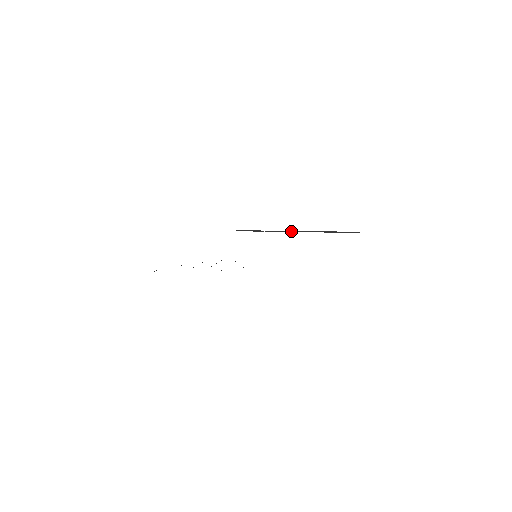
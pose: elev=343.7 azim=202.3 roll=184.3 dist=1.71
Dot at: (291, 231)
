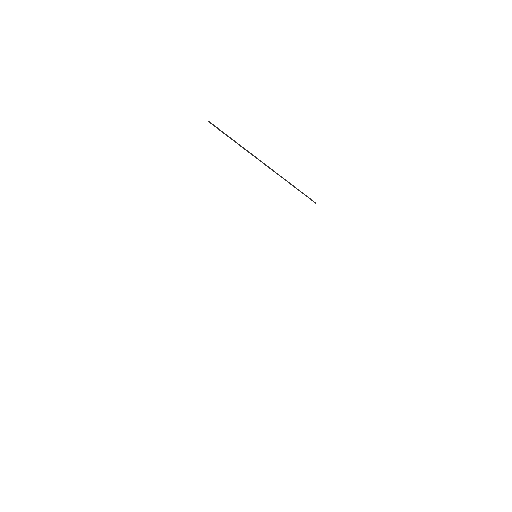
Dot at: (265, 164)
